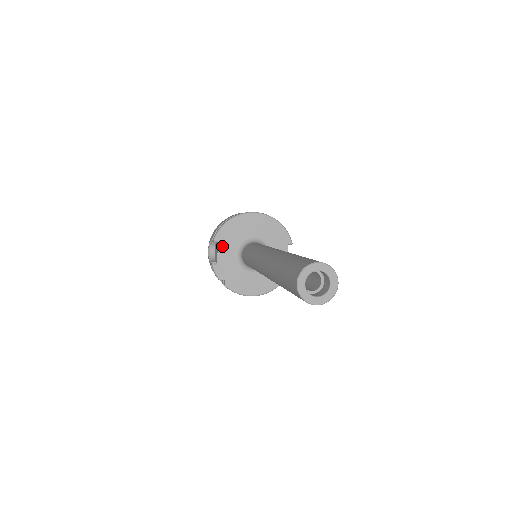
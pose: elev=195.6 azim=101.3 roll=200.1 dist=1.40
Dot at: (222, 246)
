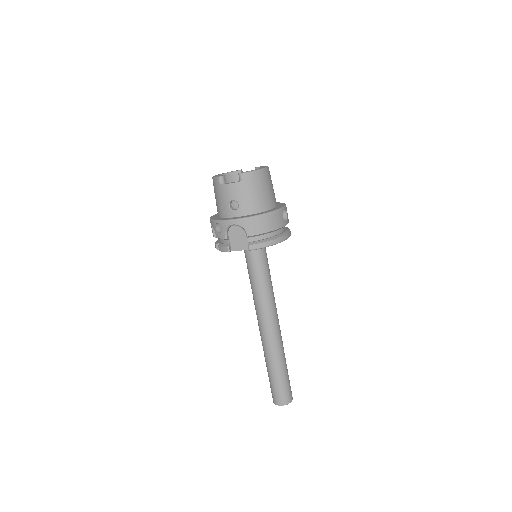
Dot at: occluded
